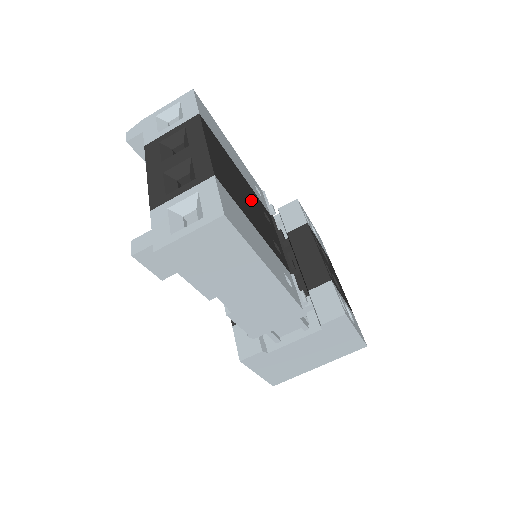
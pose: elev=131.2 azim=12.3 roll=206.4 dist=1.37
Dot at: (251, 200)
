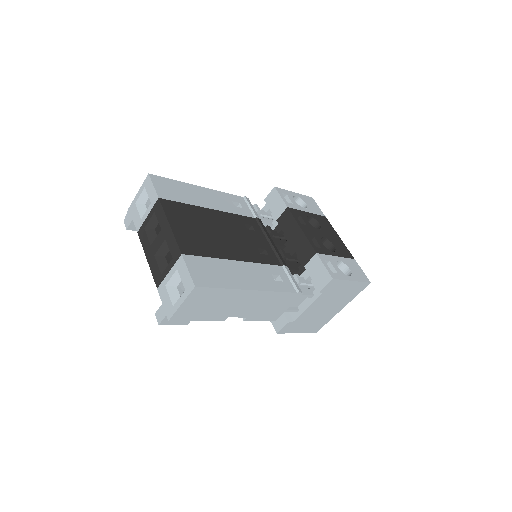
Dot at: (227, 230)
